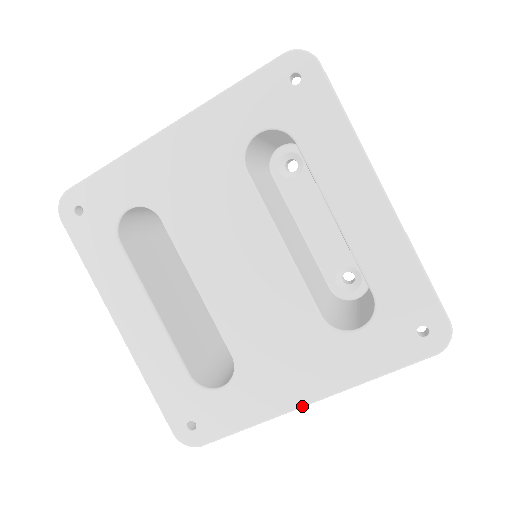
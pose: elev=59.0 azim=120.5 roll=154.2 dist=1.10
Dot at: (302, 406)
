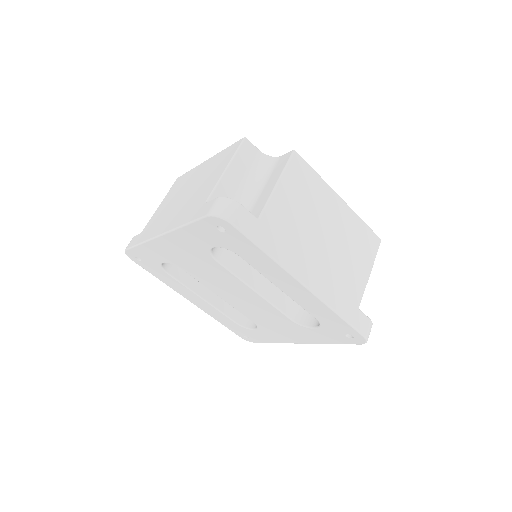
Dot at: (297, 343)
